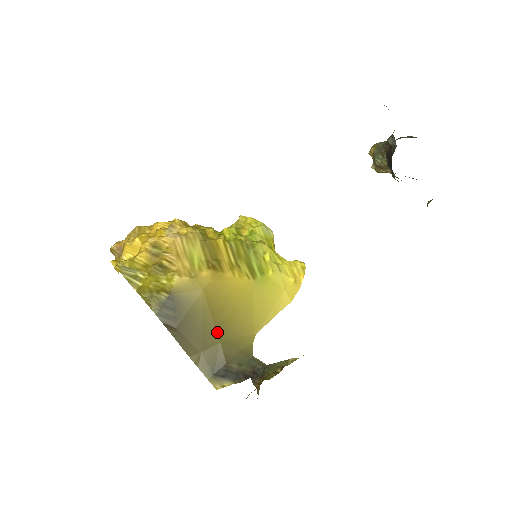
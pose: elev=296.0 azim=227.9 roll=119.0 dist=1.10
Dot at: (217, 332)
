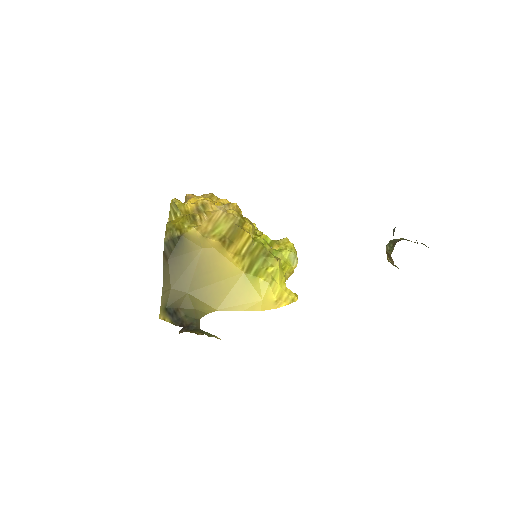
Dot at: (191, 284)
